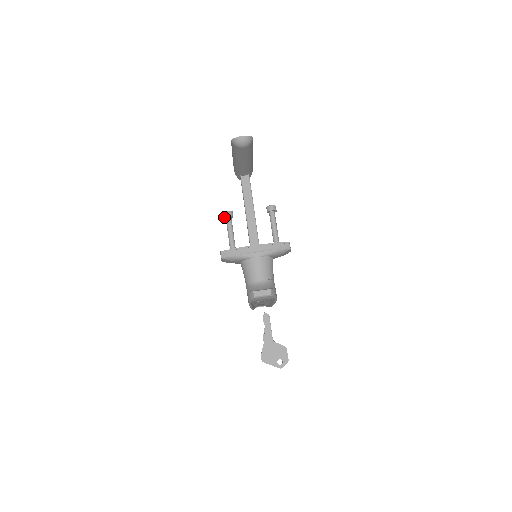
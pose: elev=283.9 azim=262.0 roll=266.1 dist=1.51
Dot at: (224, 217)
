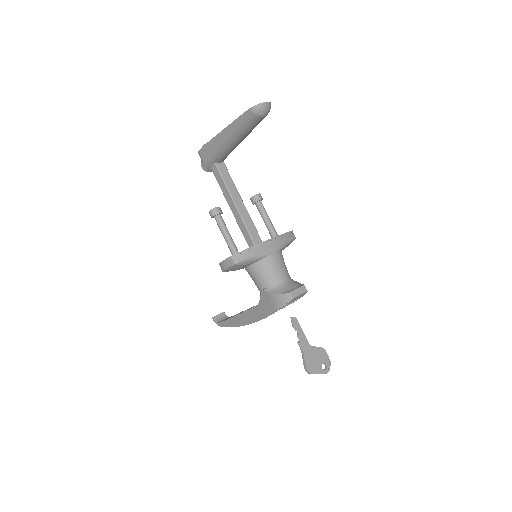
Dot at: (214, 215)
